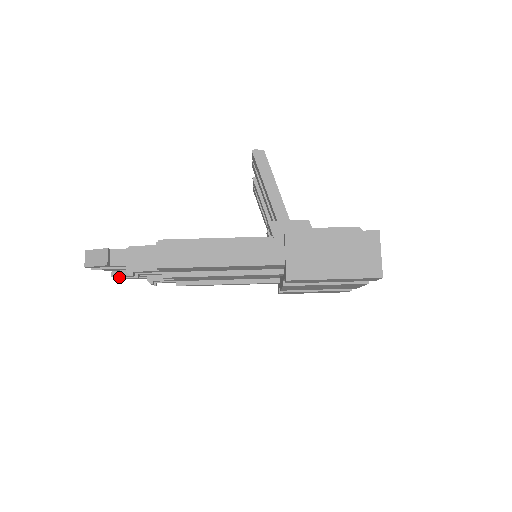
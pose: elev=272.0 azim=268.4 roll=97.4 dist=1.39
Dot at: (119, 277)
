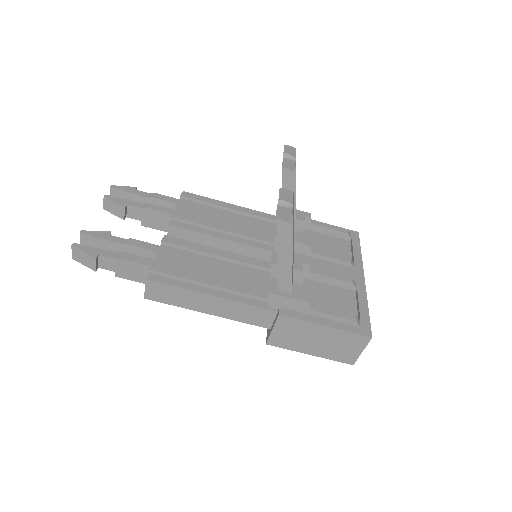
Dot at: occluded
